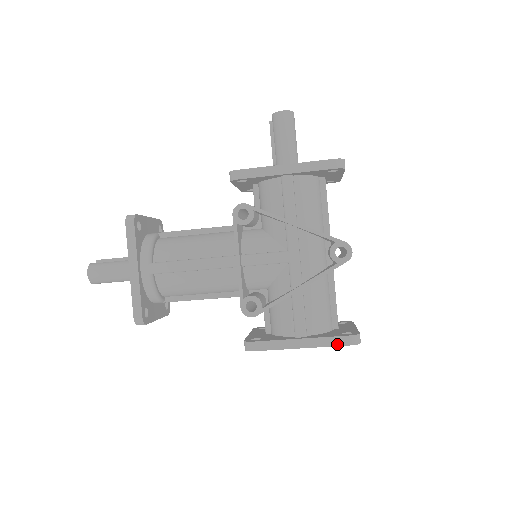
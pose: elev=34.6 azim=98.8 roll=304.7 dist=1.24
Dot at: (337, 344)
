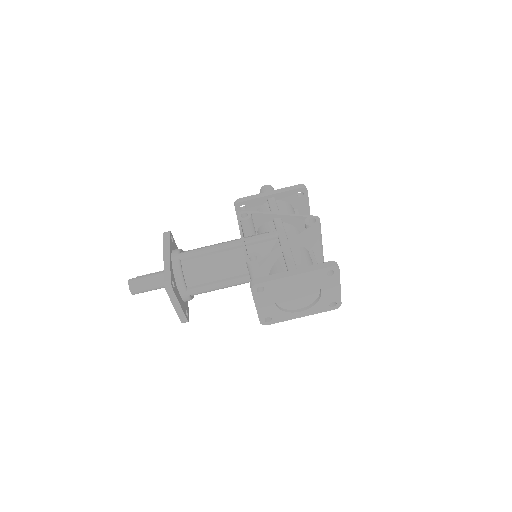
Dot at: (321, 268)
